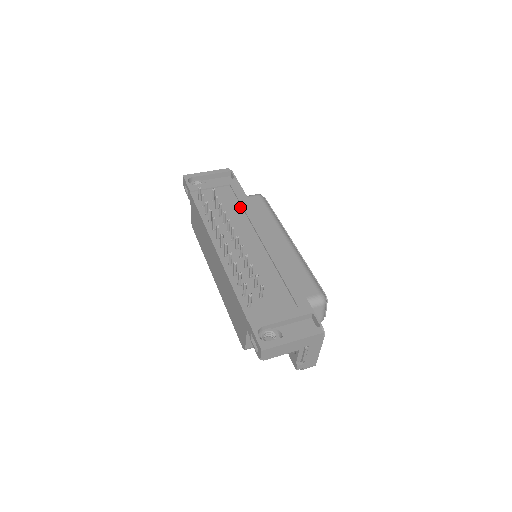
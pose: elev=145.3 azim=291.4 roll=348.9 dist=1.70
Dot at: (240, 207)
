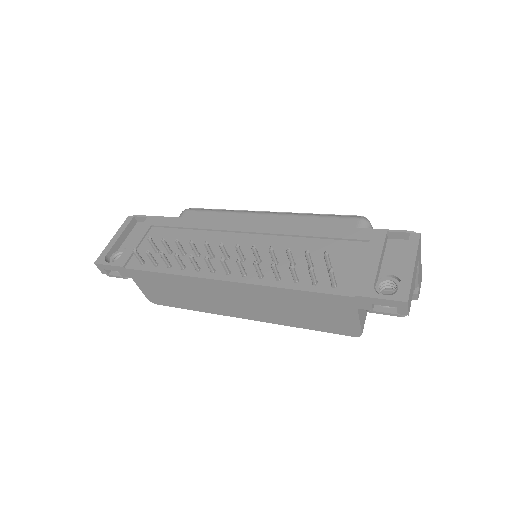
Dot at: (190, 231)
